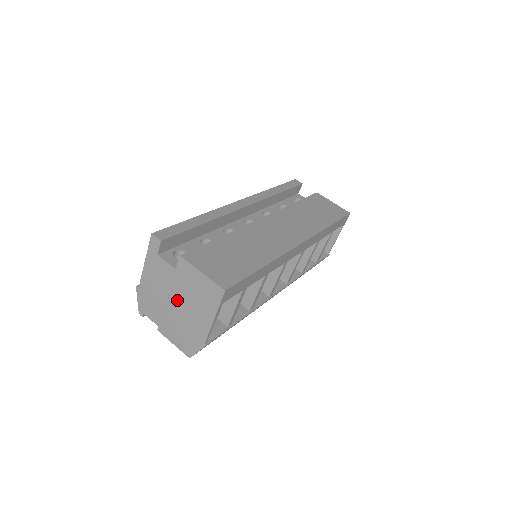
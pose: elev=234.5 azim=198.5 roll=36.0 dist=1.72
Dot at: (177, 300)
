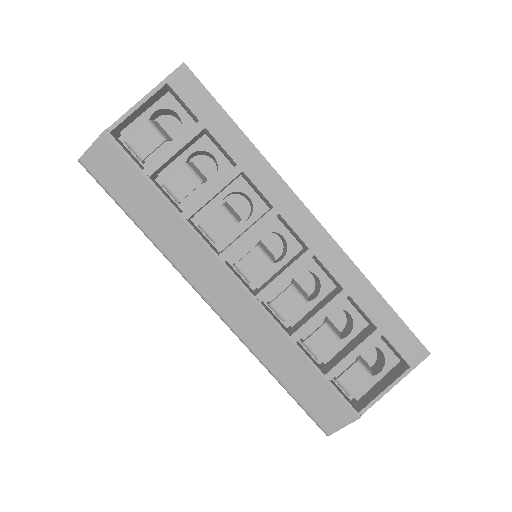
Dot at: occluded
